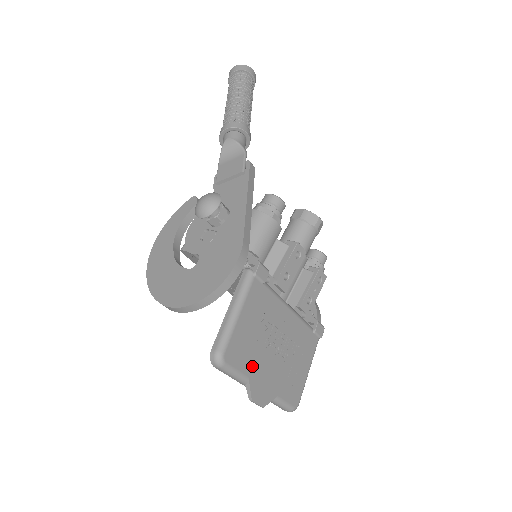
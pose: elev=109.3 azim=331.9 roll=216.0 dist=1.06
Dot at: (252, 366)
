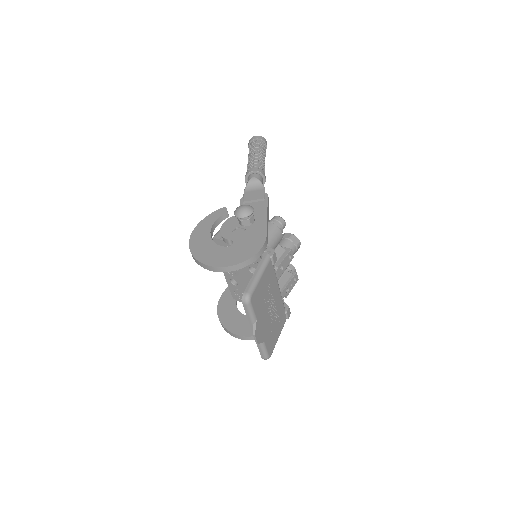
Dot at: (259, 313)
